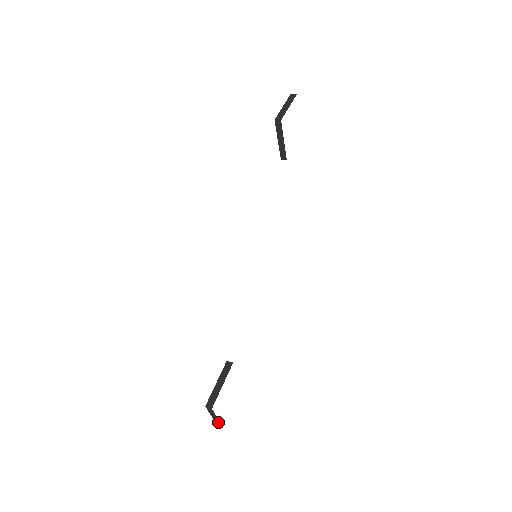
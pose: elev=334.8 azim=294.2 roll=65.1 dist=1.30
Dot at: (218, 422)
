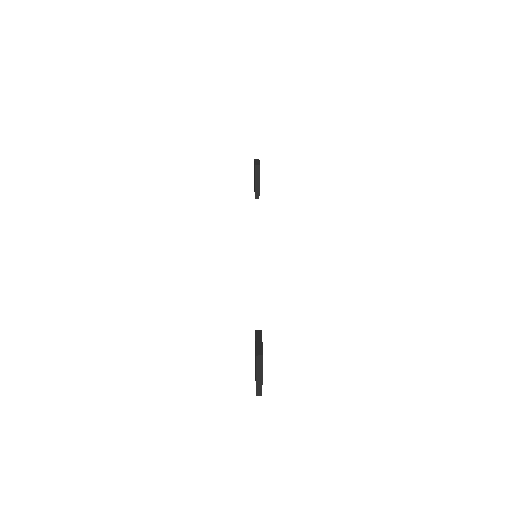
Dot at: (260, 384)
